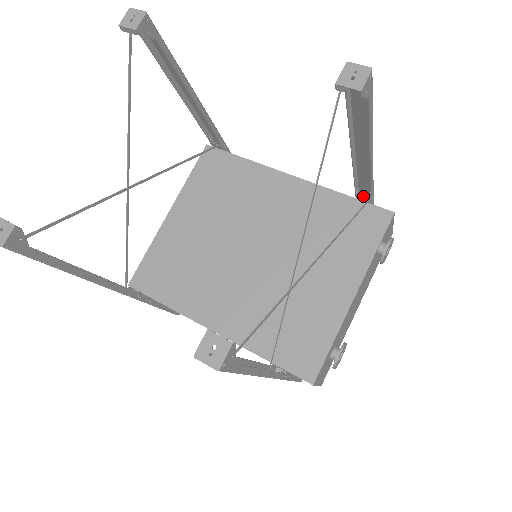
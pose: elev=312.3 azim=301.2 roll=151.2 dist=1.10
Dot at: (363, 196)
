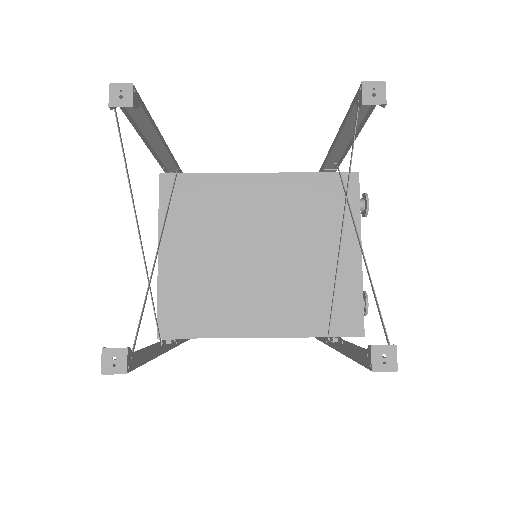
Dot at: (325, 167)
